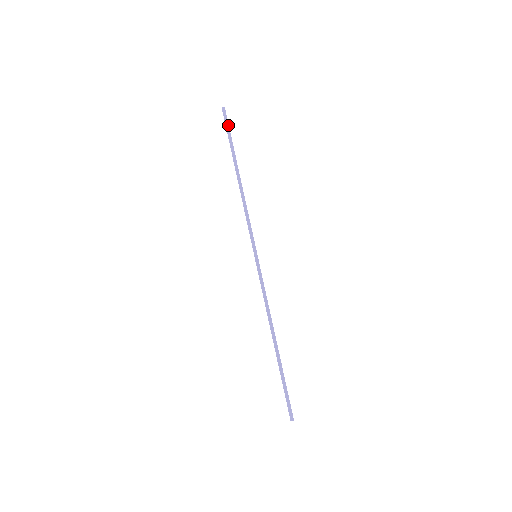
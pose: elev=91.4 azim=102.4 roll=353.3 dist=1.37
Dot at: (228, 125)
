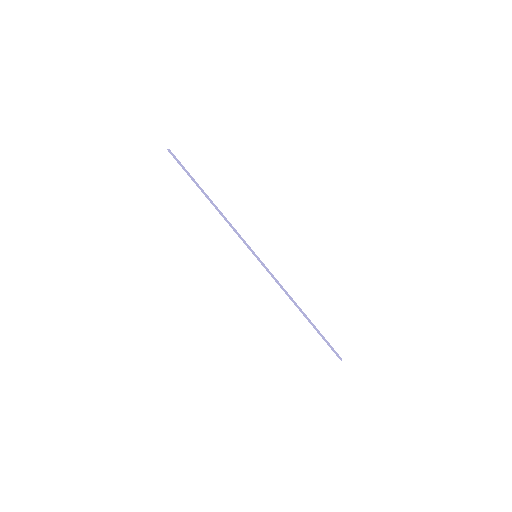
Dot at: (180, 162)
